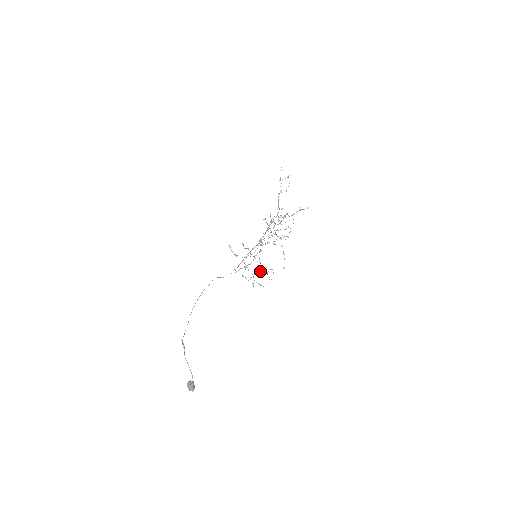
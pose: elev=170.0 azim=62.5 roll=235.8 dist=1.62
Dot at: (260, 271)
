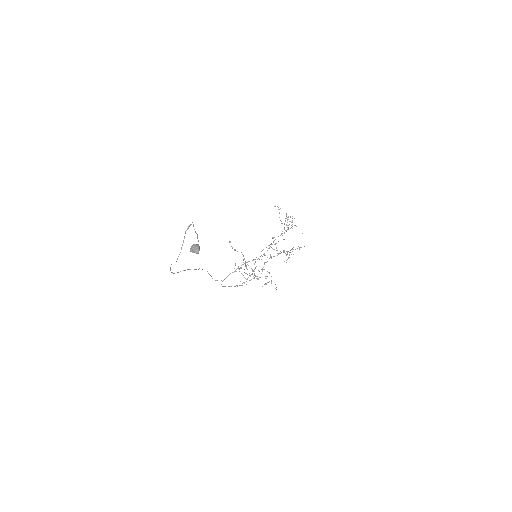
Dot at: occluded
